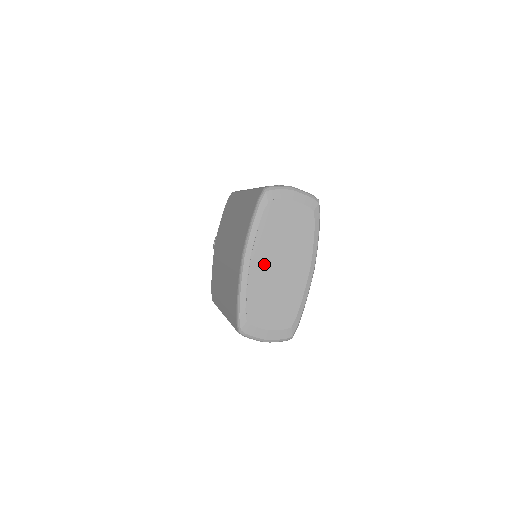
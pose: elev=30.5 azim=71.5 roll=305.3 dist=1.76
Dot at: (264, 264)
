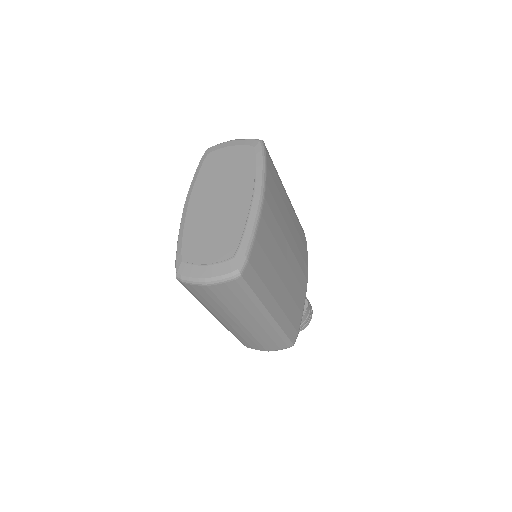
Dot at: (202, 204)
